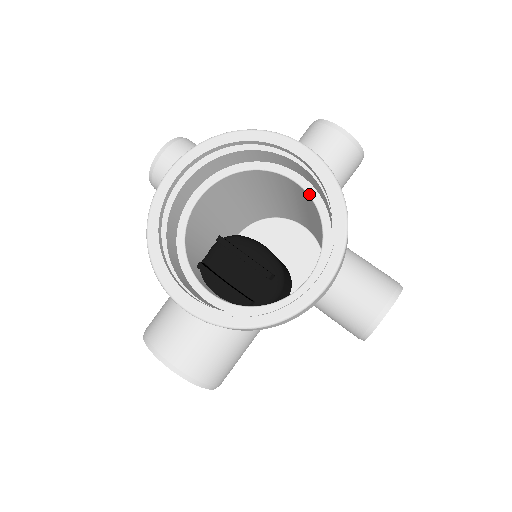
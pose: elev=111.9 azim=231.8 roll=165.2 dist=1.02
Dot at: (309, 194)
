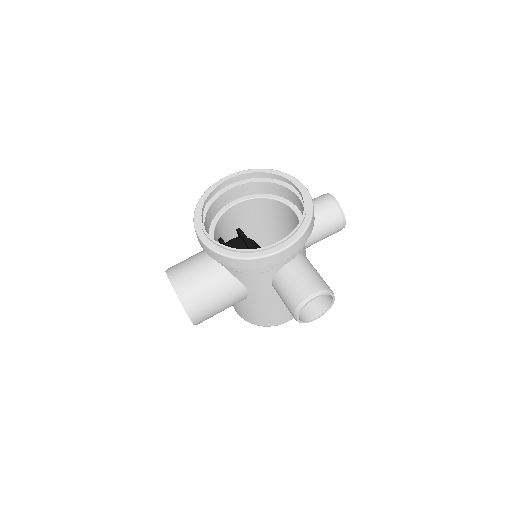
Dot at: (299, 220)
